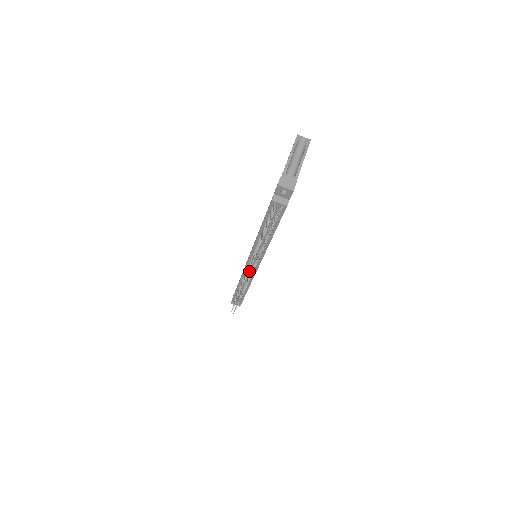
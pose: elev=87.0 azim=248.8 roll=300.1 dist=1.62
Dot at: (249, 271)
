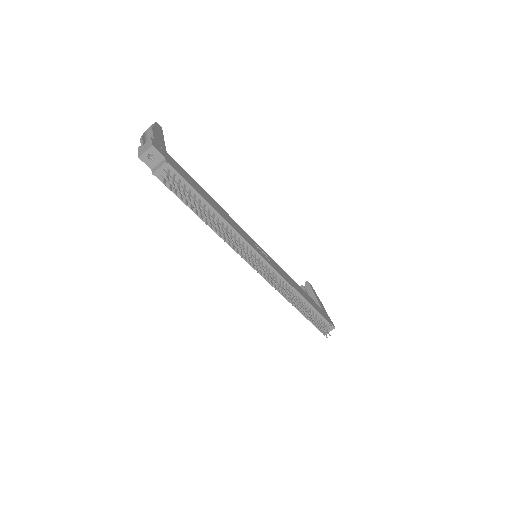
Dot at: occluded
